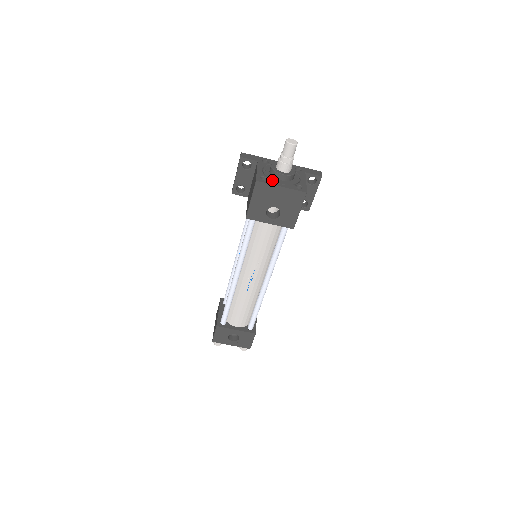
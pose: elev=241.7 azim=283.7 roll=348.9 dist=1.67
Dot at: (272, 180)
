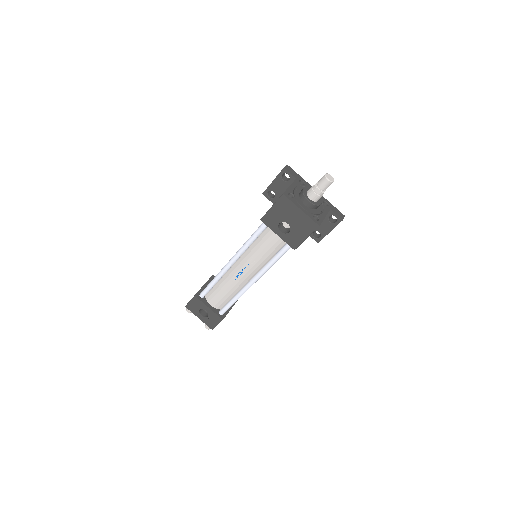
Dot at: (297, 200)
